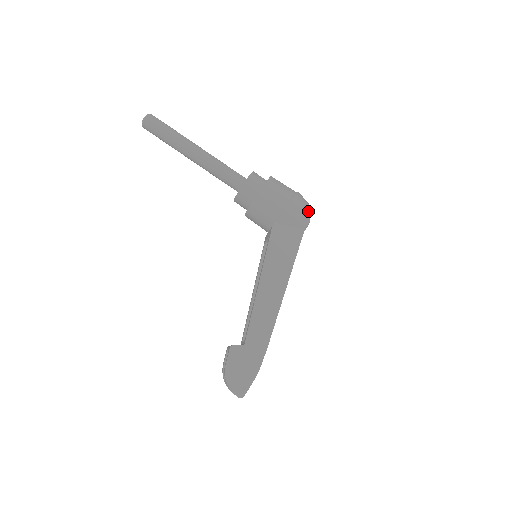
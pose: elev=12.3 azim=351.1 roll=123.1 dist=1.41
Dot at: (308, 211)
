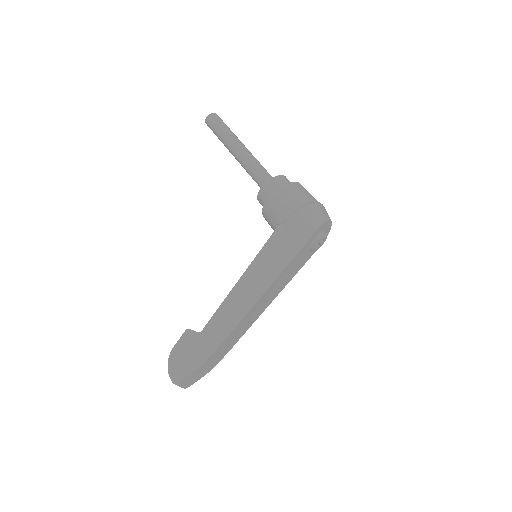
Dot at: (320, 222)
